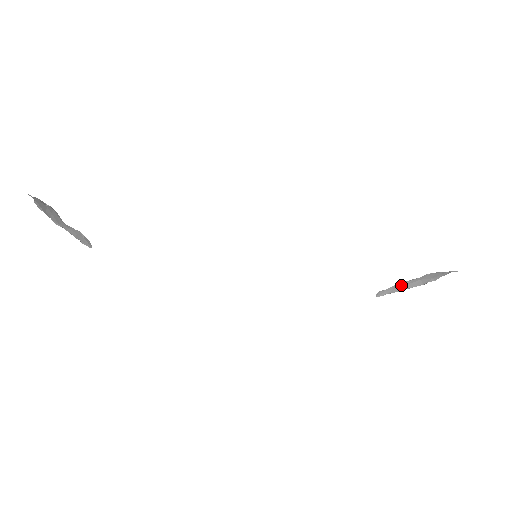
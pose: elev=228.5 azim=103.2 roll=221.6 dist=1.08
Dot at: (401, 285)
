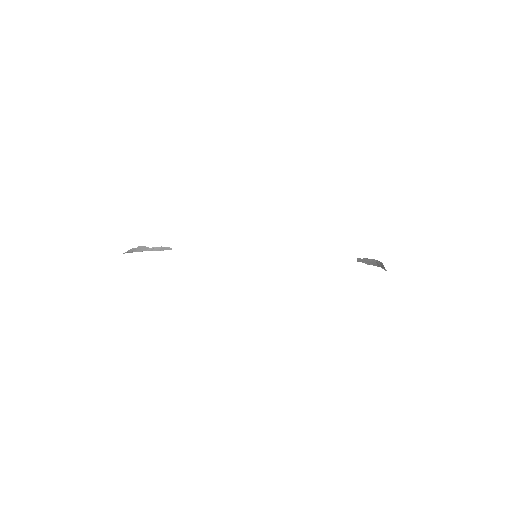
Dot at: (367, 260)
